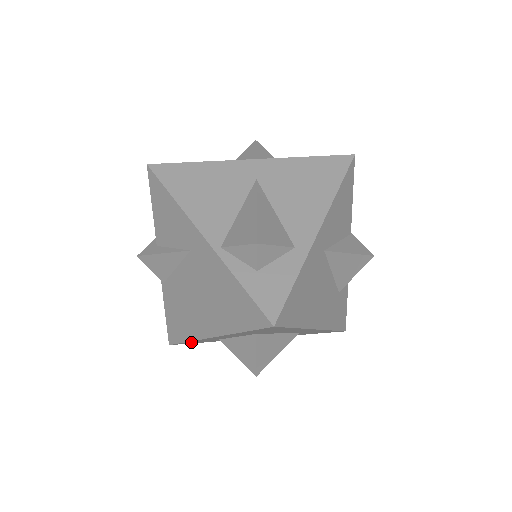
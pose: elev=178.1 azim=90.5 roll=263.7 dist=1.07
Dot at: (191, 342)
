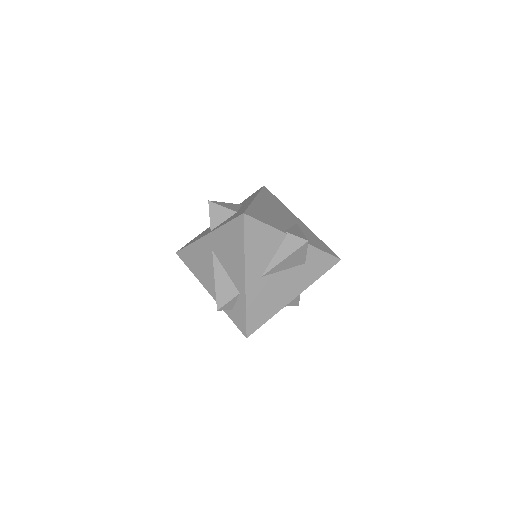
Dot at: occluded
